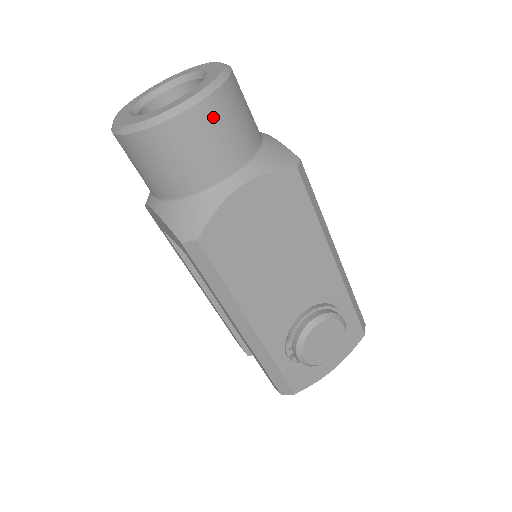
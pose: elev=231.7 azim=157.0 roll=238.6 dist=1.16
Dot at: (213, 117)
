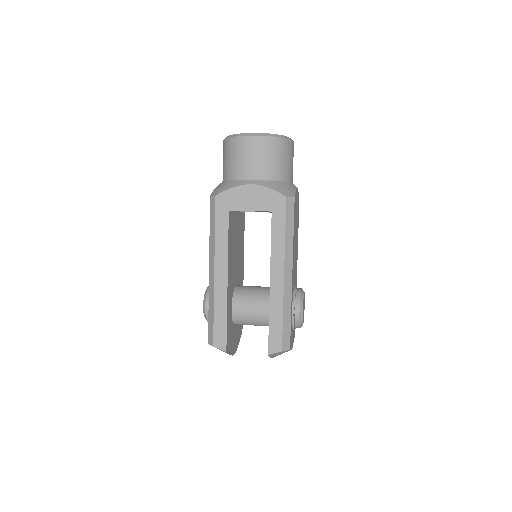
Dot at: (293, 152)
